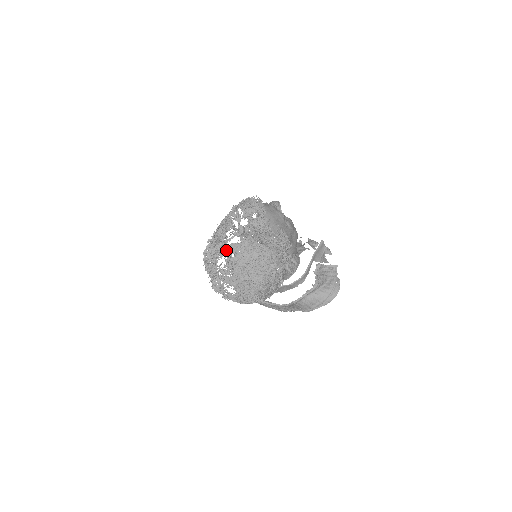
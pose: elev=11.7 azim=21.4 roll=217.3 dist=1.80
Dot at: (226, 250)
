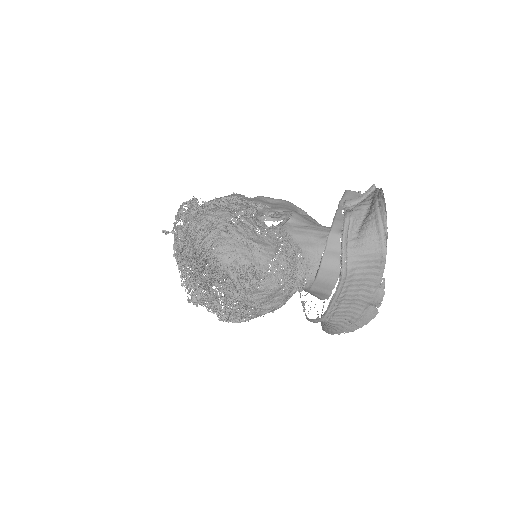
Dot at: (177, 258)
